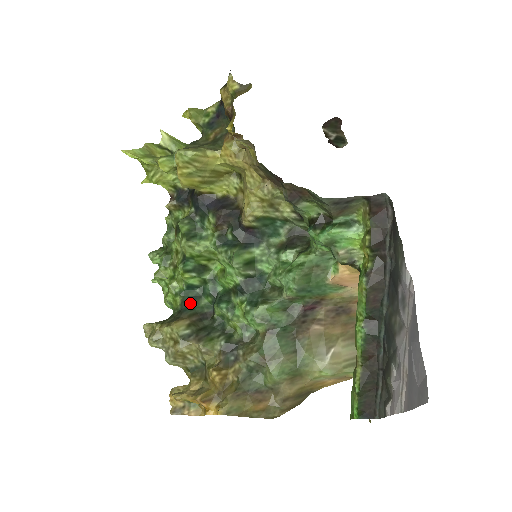
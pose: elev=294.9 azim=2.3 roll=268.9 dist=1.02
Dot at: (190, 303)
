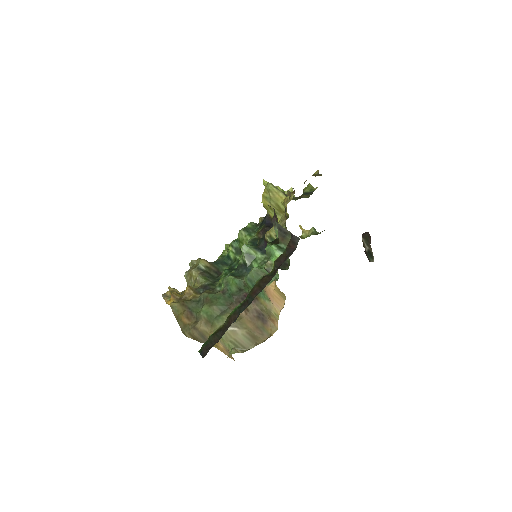
Dot at: (221, 263)
